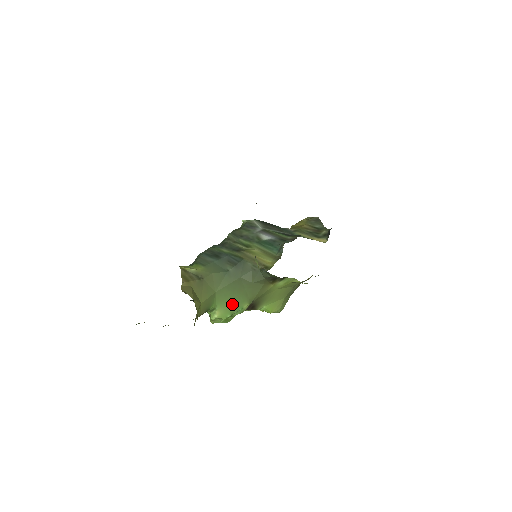
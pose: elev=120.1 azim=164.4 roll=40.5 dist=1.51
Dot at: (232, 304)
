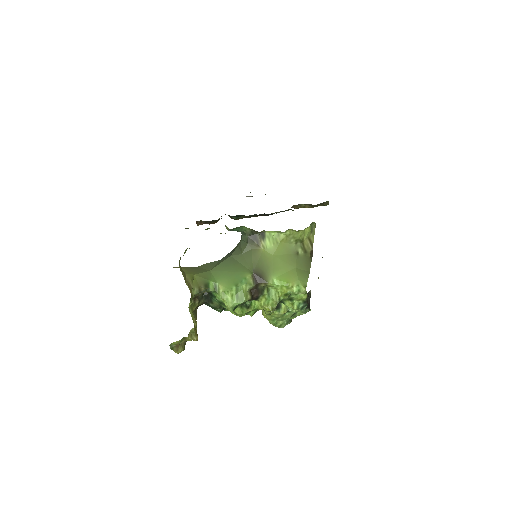
Dot at: (232, 277)
